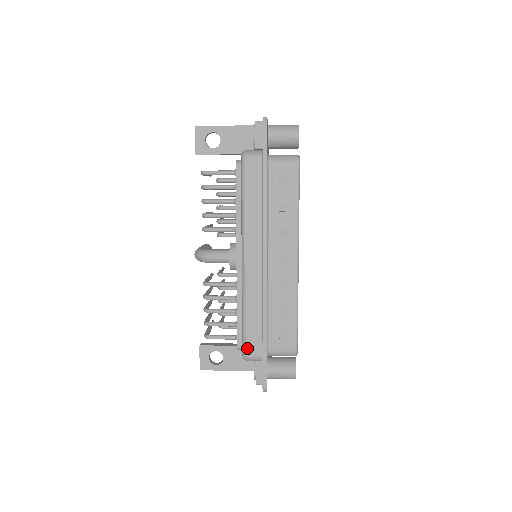
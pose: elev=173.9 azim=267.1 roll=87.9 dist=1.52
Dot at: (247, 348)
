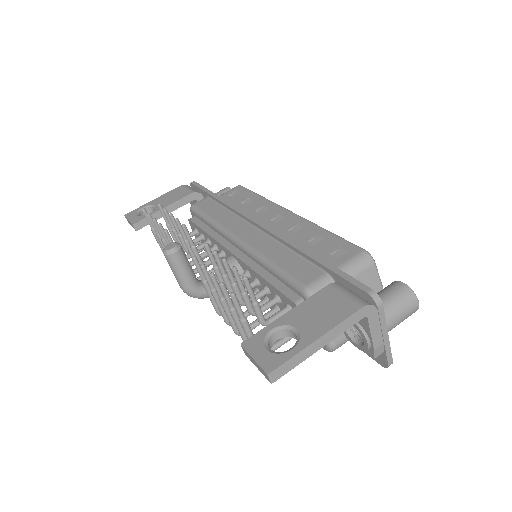
Dot at: occluded
